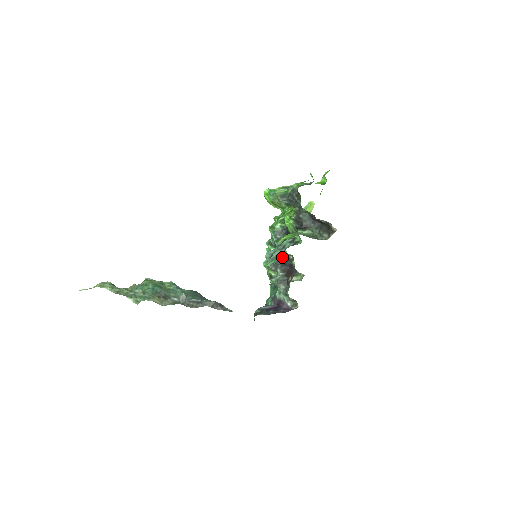
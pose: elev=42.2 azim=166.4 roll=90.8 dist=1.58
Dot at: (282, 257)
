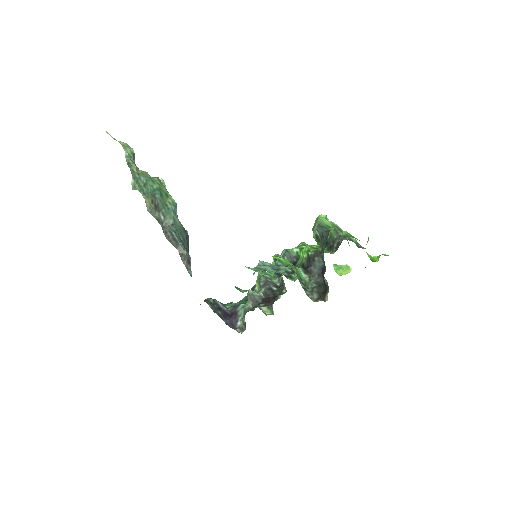
Dot at: (279, 283)
